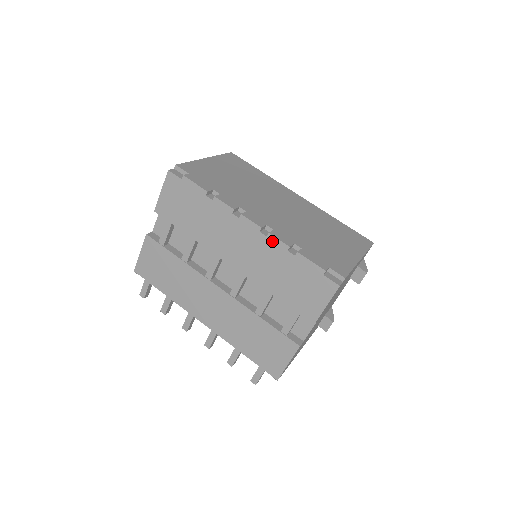
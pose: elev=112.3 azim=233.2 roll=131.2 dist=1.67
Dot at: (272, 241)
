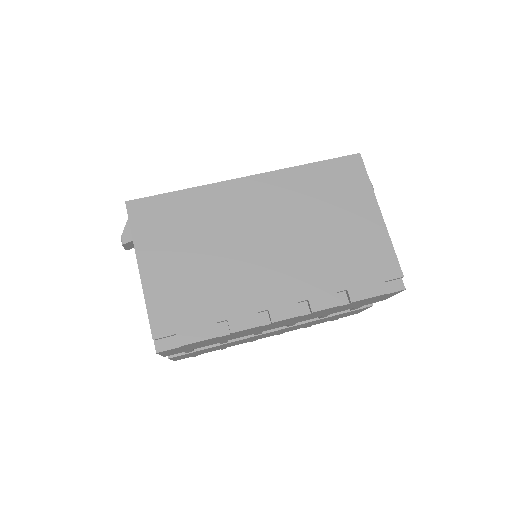
Dot at: occluded
